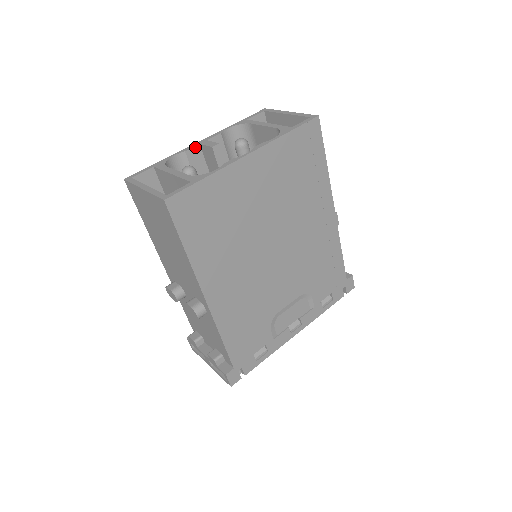
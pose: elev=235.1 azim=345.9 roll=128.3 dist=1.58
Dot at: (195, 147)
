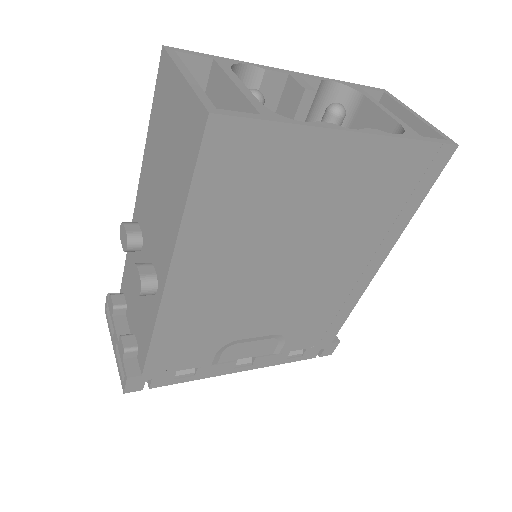
Dot at: (281, 73)
